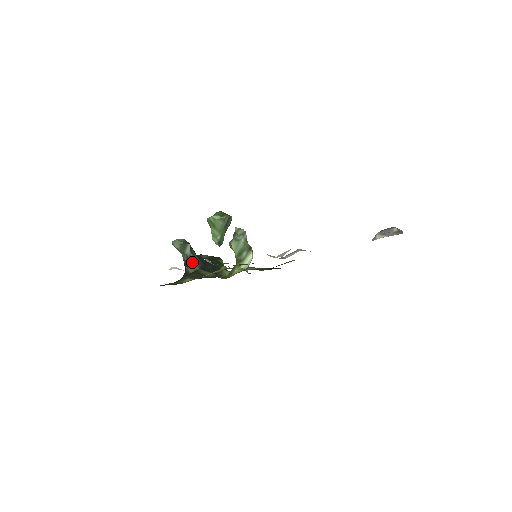
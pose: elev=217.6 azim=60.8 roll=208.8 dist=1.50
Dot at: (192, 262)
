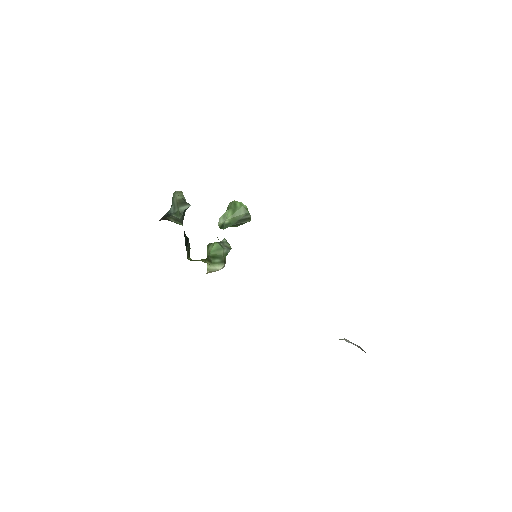
Dot at: (178, 218)
